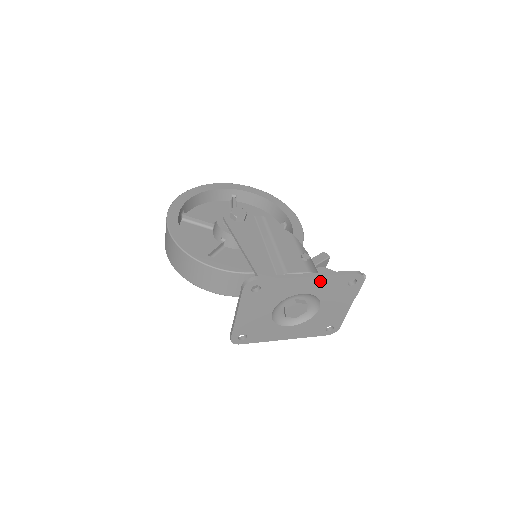
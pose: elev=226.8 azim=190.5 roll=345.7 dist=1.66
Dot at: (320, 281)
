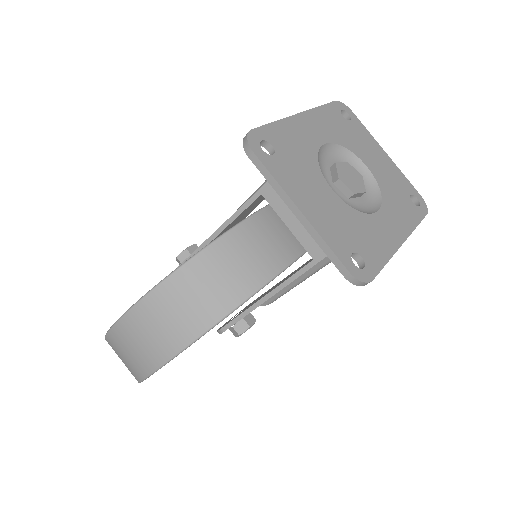
Dot at: (317, 119)
